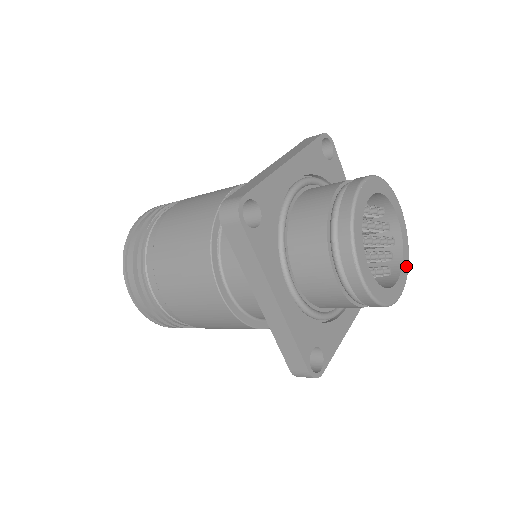
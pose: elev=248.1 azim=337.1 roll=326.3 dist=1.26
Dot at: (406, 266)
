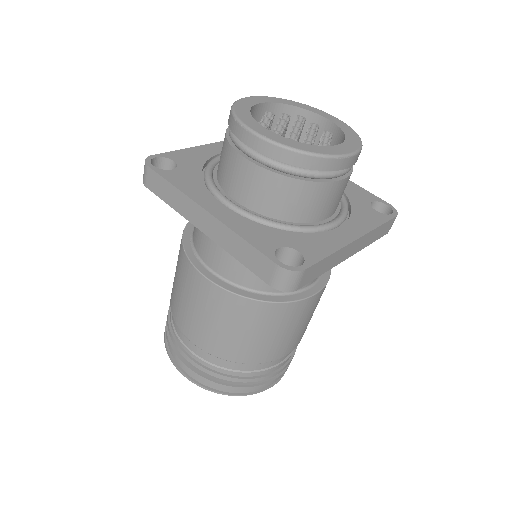
Dot at: (355, 141)
